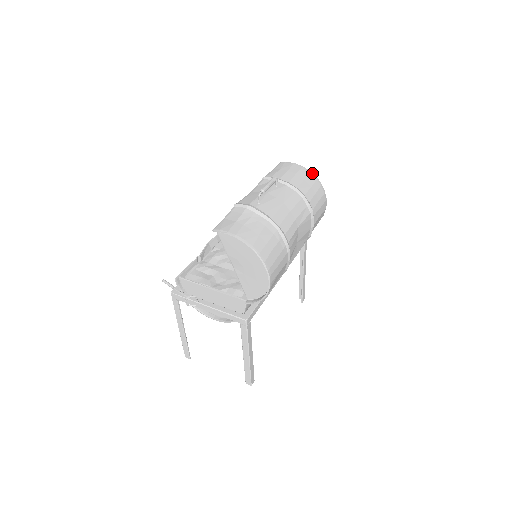
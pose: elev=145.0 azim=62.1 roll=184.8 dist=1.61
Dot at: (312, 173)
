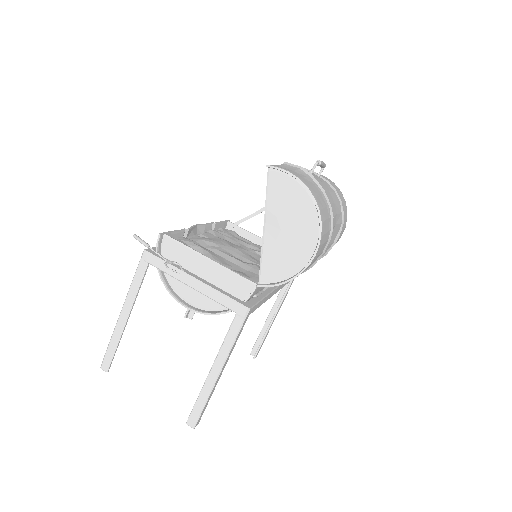
Dot at: occluded
